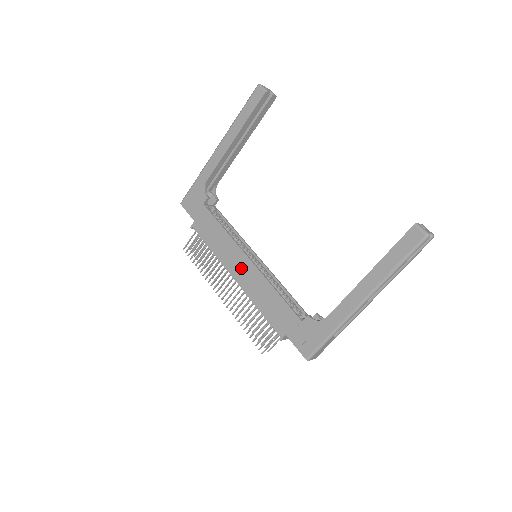
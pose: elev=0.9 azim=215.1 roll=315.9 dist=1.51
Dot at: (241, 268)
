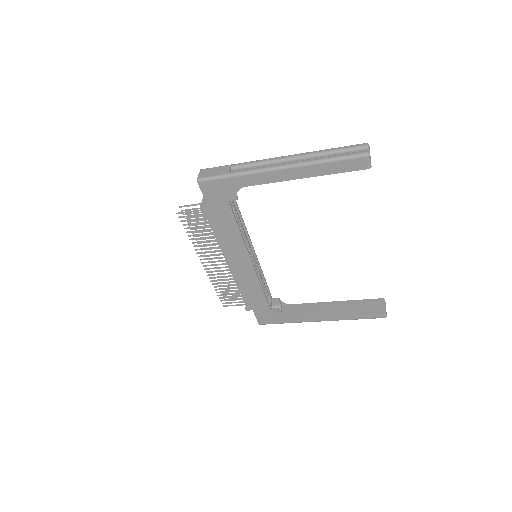
Dot at: (240, 264)
